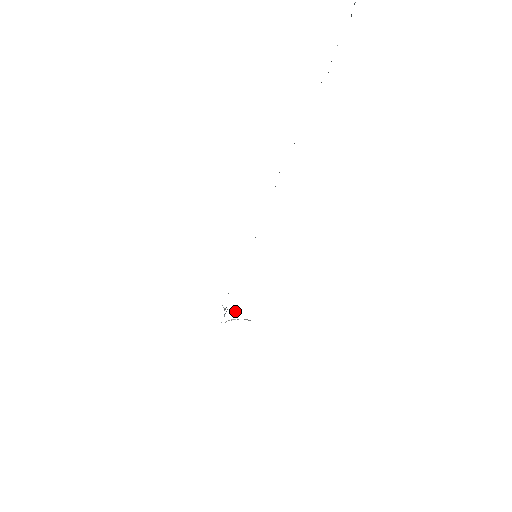
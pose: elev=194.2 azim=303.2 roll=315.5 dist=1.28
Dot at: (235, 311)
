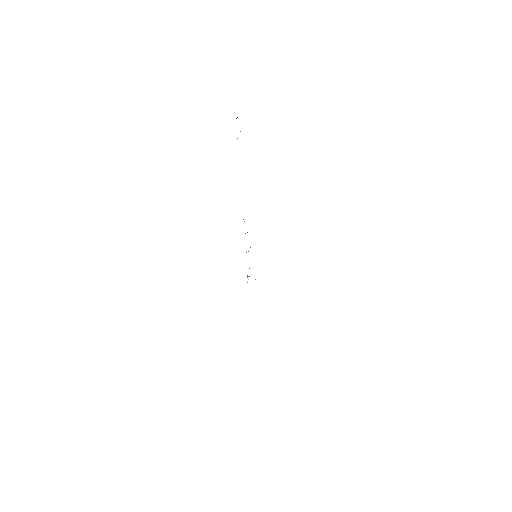
Dot at: occluded
